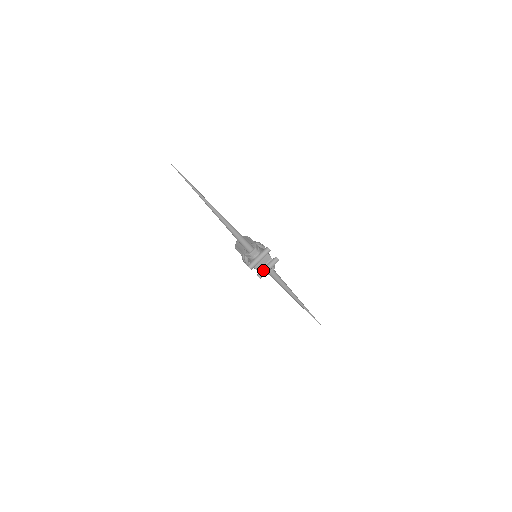
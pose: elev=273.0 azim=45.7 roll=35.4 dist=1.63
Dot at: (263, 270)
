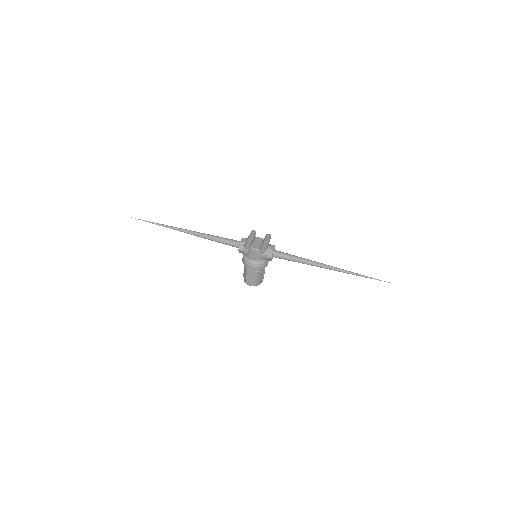
Dot at: (261, 245)
